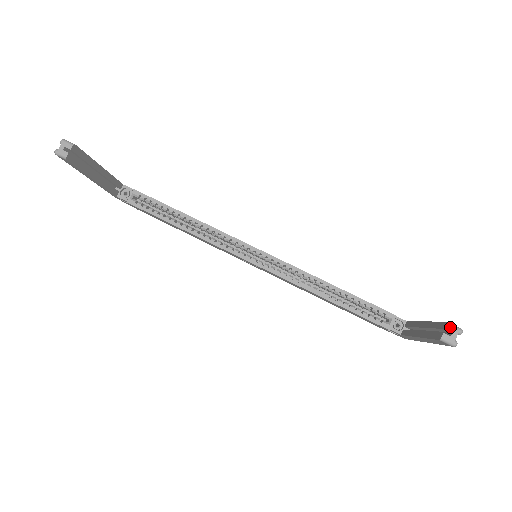
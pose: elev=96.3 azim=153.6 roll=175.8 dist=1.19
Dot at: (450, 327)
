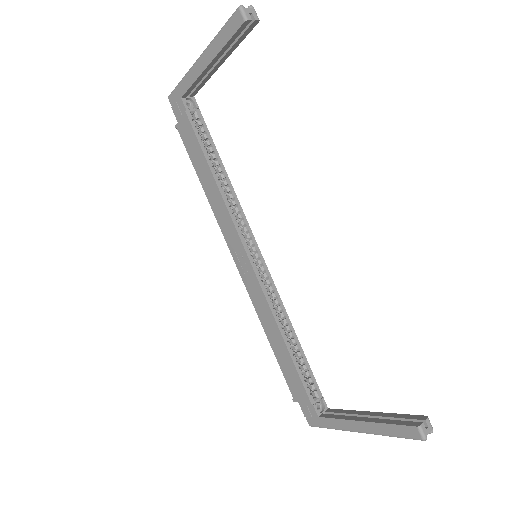
Dot at: (429, 421)
